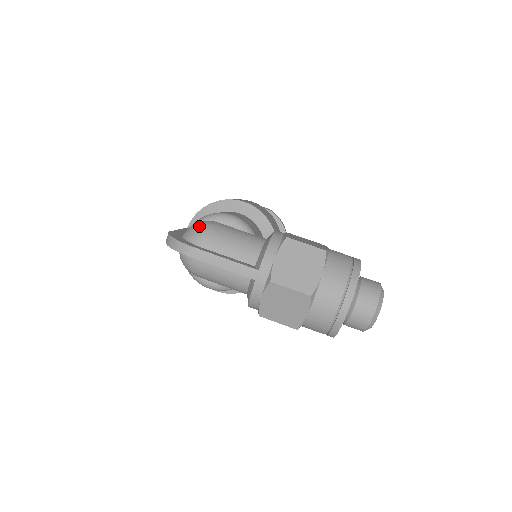
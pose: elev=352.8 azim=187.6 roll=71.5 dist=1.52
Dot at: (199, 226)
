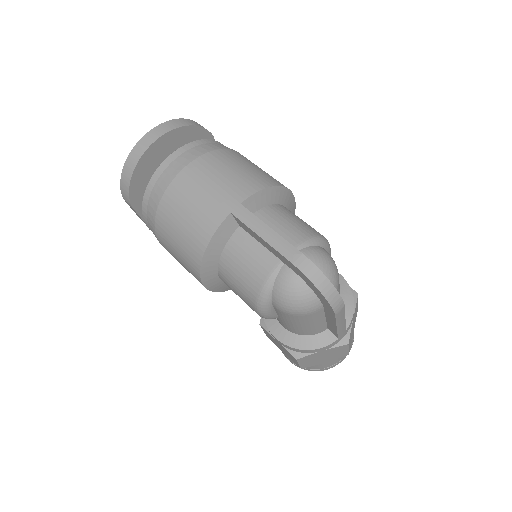
Dot at: (334, 265)
